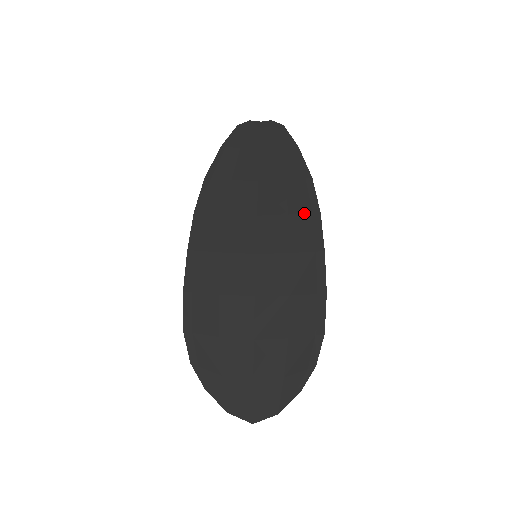
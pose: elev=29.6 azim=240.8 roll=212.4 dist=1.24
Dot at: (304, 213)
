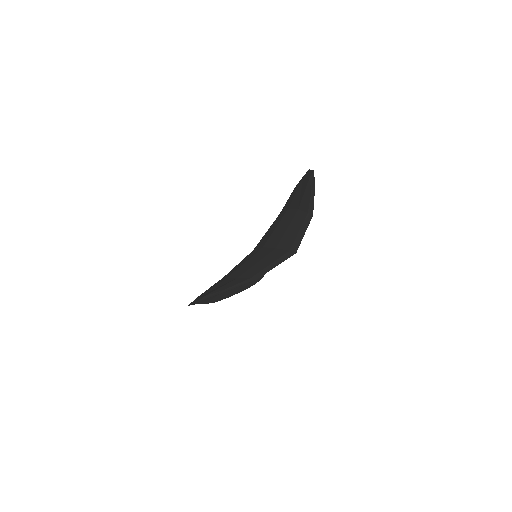
Dot at: occluded
